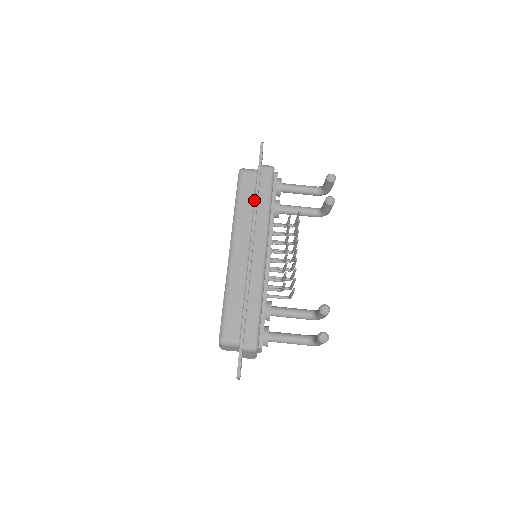
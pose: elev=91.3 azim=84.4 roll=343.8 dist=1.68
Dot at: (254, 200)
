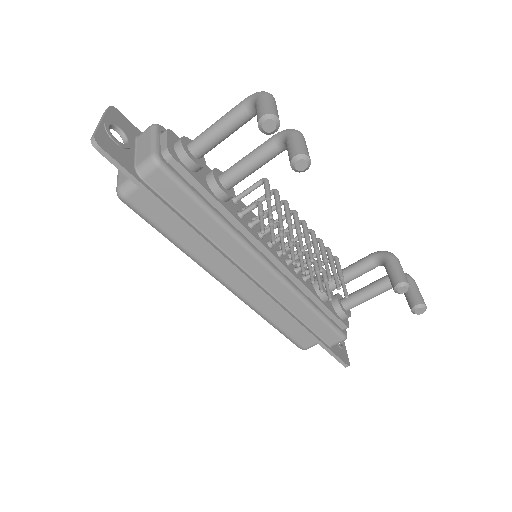
Dot at: occluded
